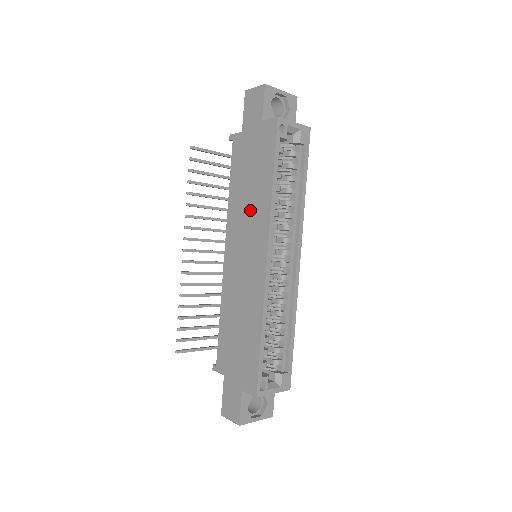
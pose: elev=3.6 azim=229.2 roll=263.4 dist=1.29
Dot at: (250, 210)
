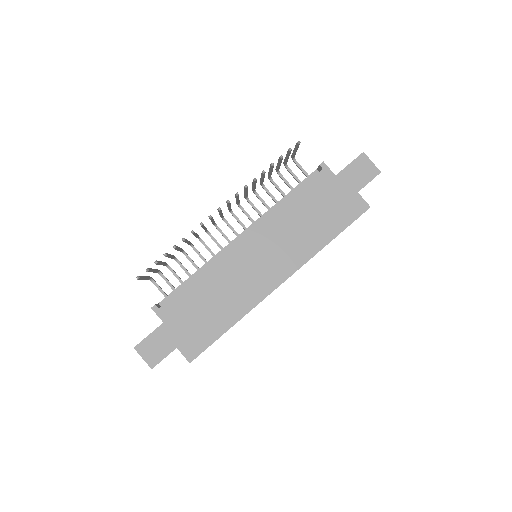
Dot at: (295, 237)
